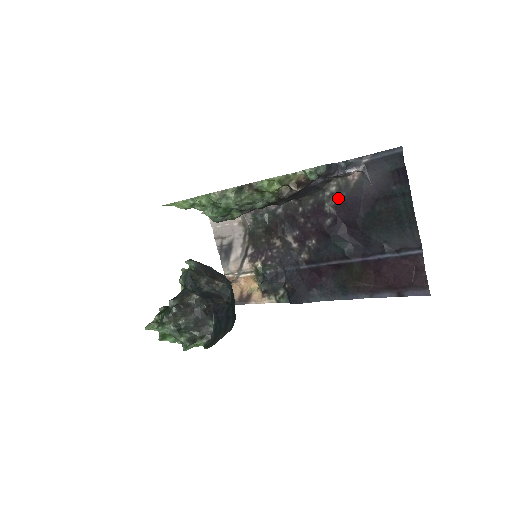
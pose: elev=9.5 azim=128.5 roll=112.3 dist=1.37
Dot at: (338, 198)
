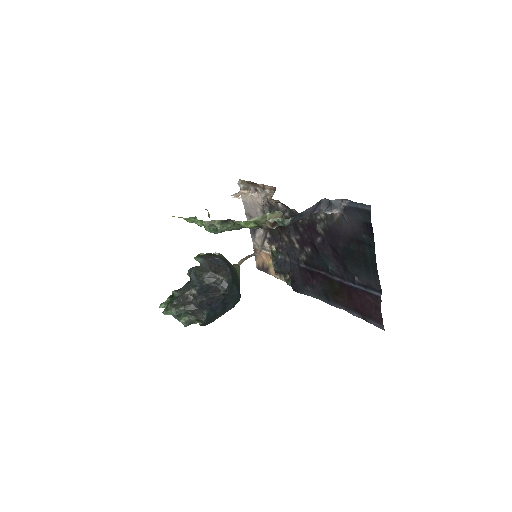
Dot at: (326, 224)
